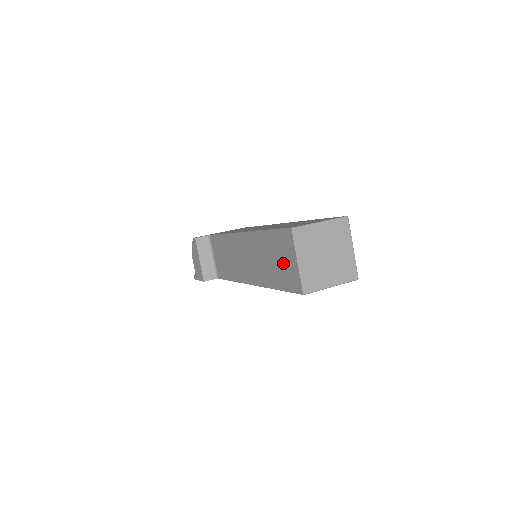
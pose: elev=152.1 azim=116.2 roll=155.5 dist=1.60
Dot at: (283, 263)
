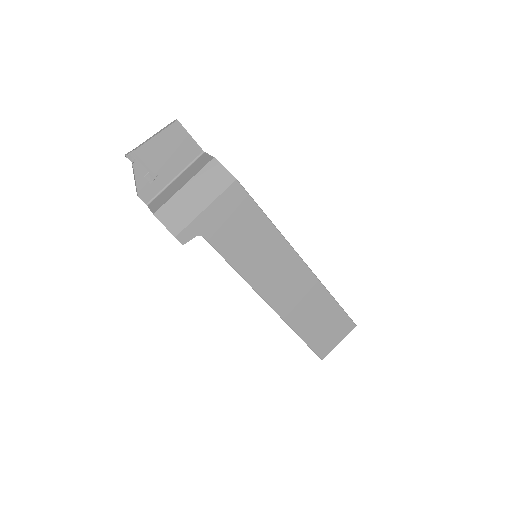
Dot at: occluded
